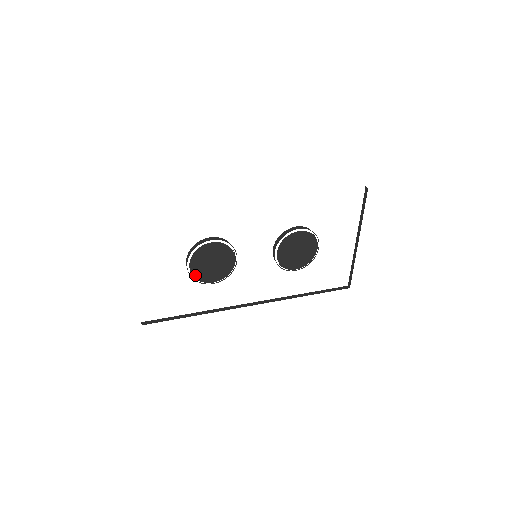
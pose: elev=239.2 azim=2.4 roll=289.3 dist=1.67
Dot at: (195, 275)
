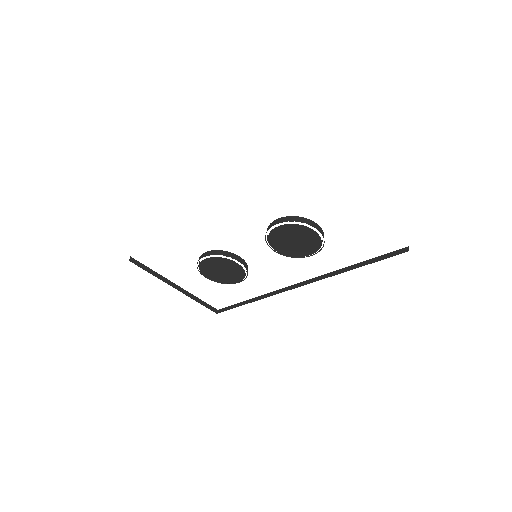
Dot at: (218, 281)
